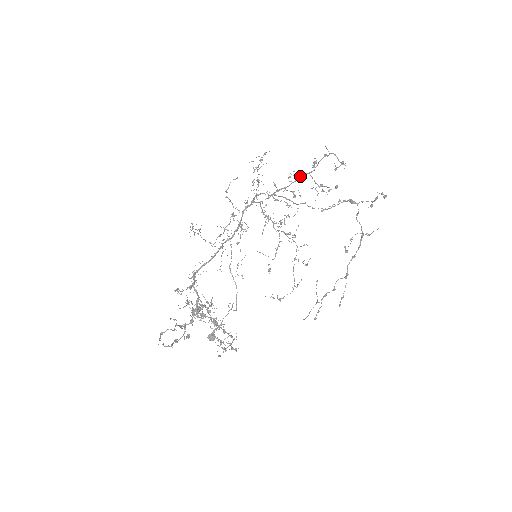
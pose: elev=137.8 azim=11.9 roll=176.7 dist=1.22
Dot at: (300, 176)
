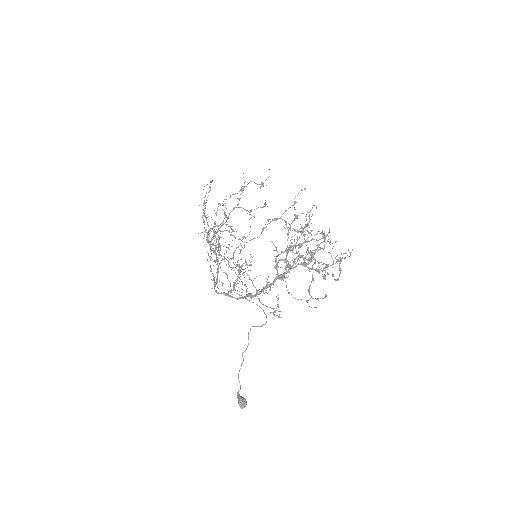
Dot at: occluded
